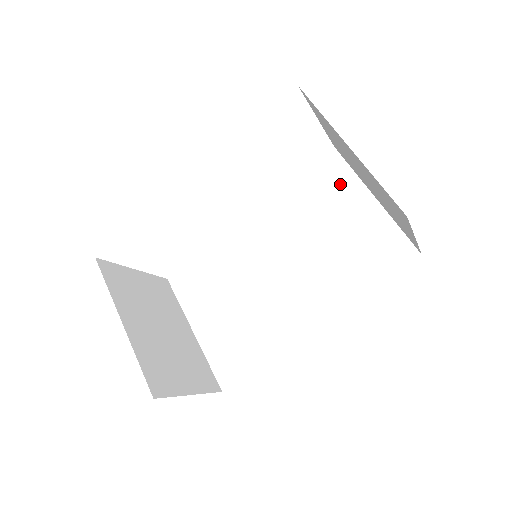
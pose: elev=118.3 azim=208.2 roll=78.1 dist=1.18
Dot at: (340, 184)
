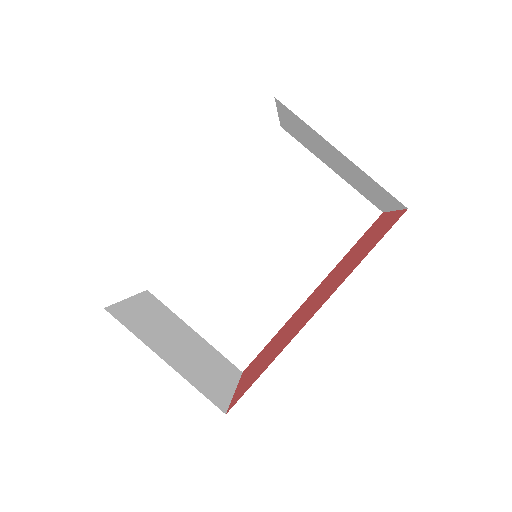
Dot at: (296, 163)
